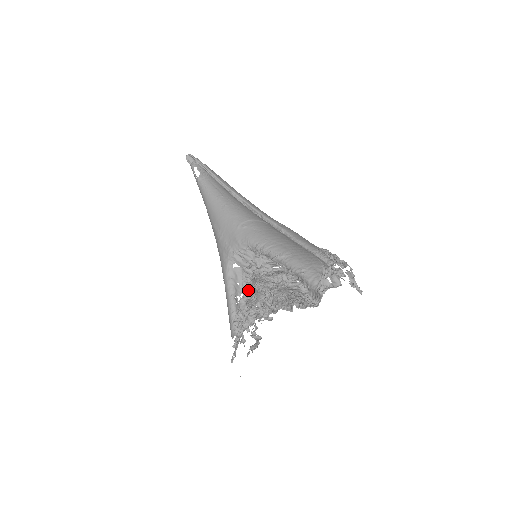
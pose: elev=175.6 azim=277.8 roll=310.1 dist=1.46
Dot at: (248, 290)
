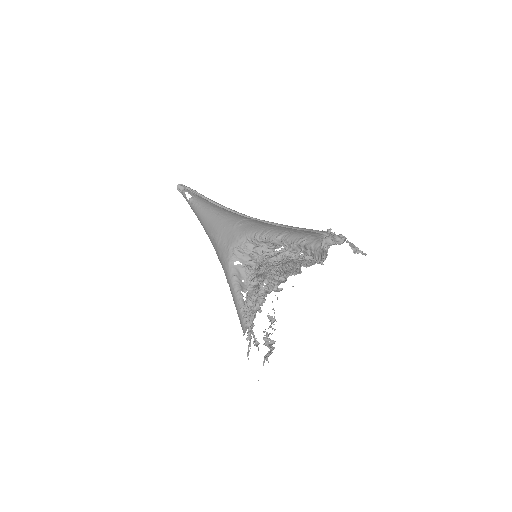
Dot at: occluded
